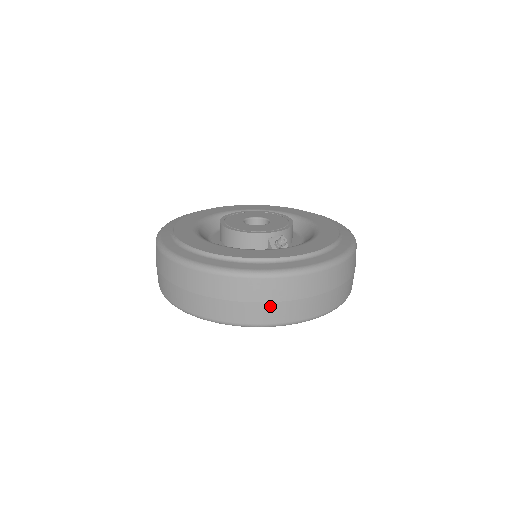
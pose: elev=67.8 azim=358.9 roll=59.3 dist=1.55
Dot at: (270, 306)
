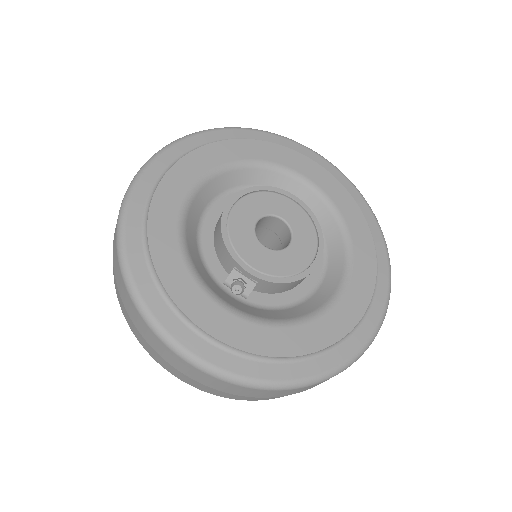
Dot at: (134, 326)
